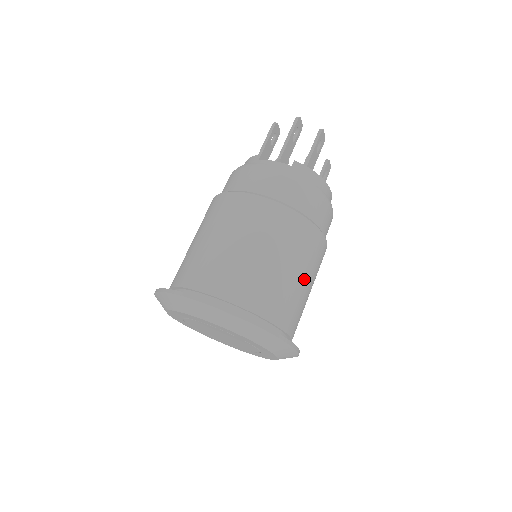
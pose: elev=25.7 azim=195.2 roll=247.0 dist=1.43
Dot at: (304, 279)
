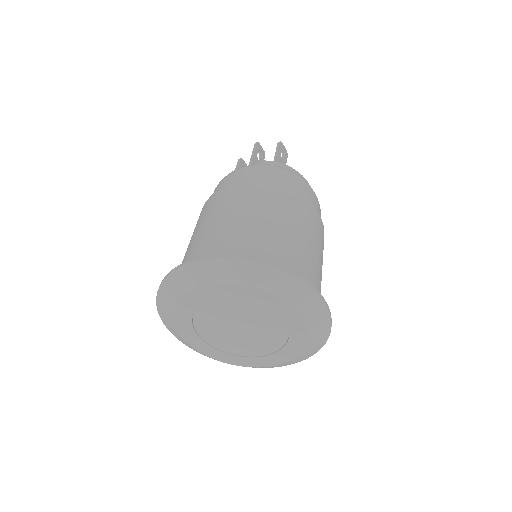
Dot at: (304, 236)
